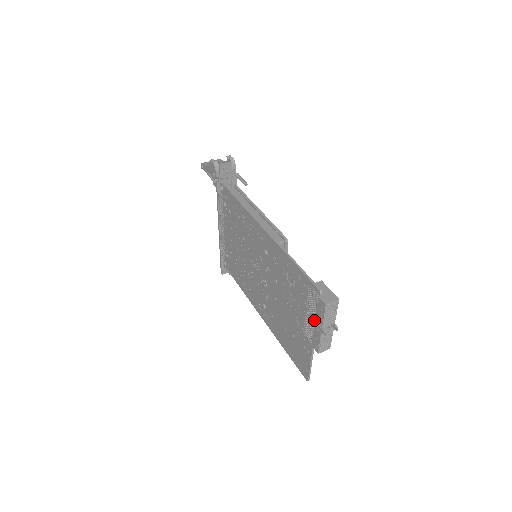
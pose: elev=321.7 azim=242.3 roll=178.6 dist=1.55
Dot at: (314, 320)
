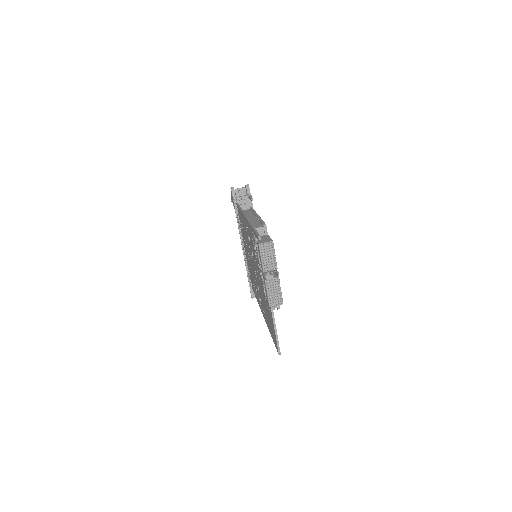
Dot at: occluded
